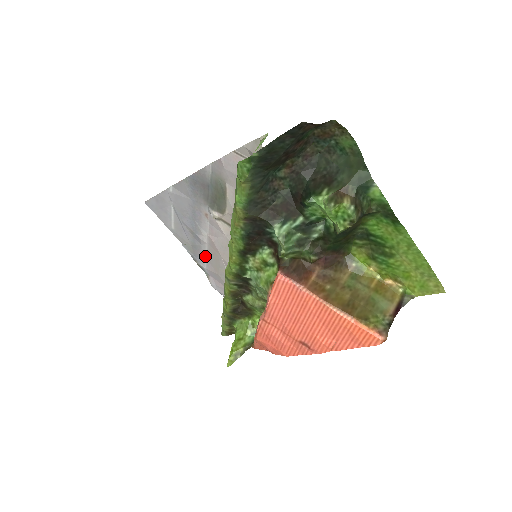
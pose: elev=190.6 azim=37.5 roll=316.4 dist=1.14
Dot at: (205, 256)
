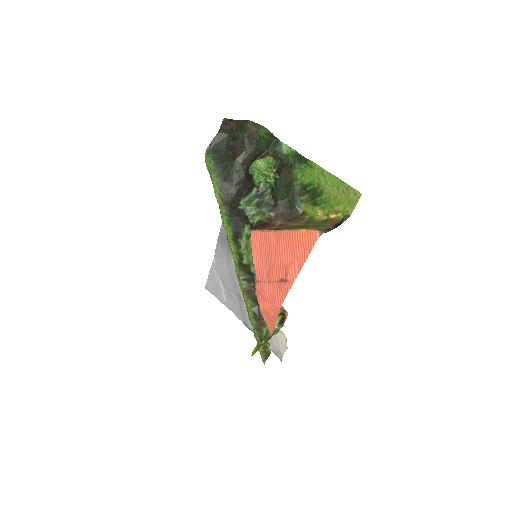
Dot at: occluded
